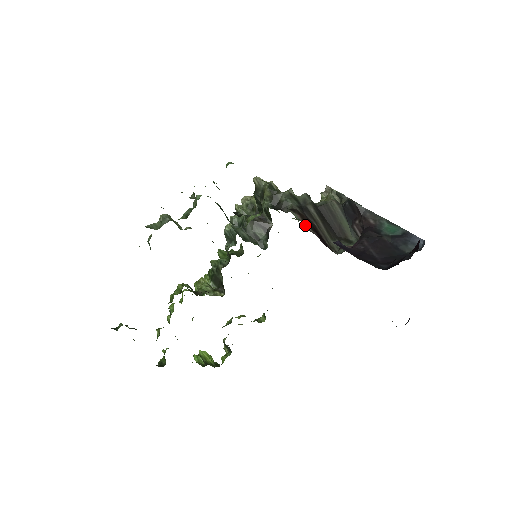
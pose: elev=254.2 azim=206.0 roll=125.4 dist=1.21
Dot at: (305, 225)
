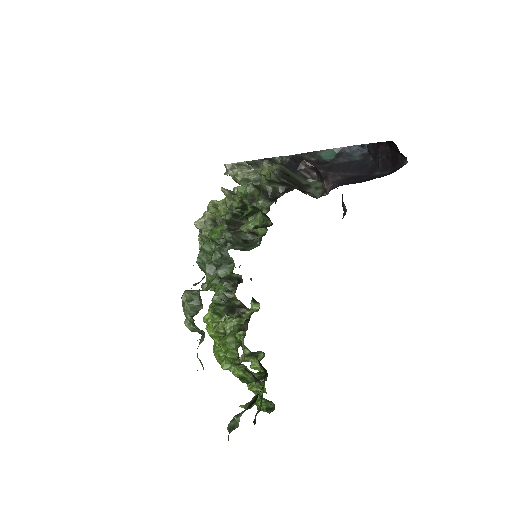
Dot at: occluded
